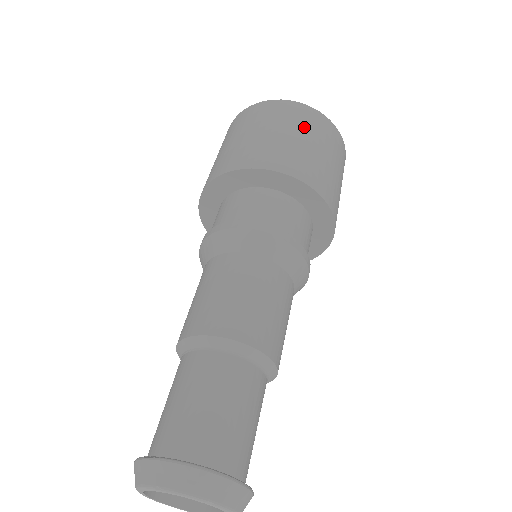
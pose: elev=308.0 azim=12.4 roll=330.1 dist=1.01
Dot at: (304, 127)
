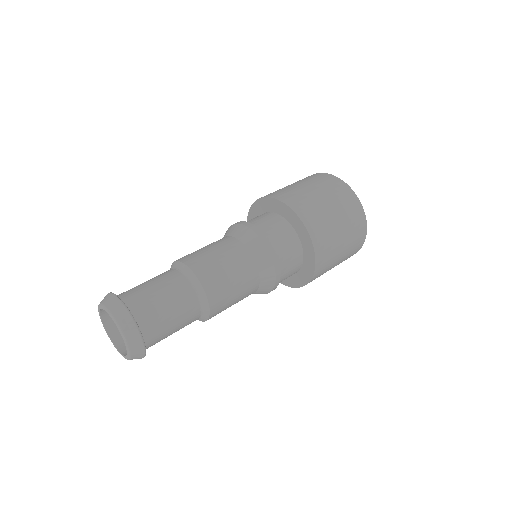
Dot at: (345, 212)
